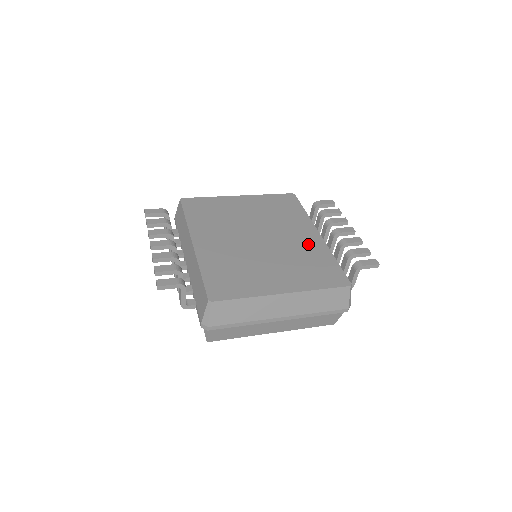
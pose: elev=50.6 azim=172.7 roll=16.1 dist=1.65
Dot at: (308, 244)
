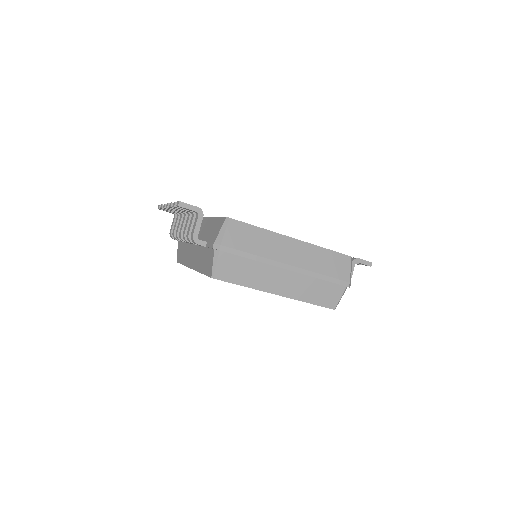
Dot at: occluded
